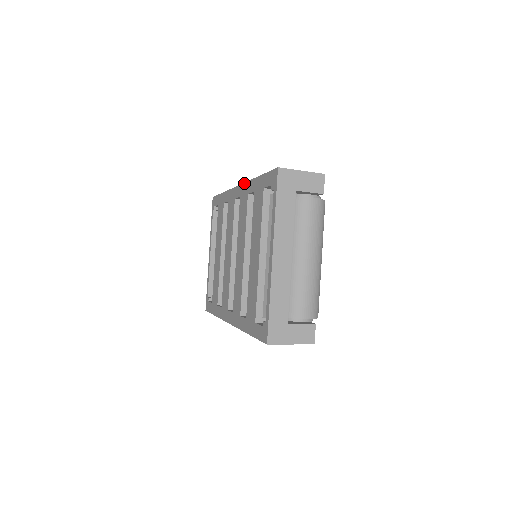
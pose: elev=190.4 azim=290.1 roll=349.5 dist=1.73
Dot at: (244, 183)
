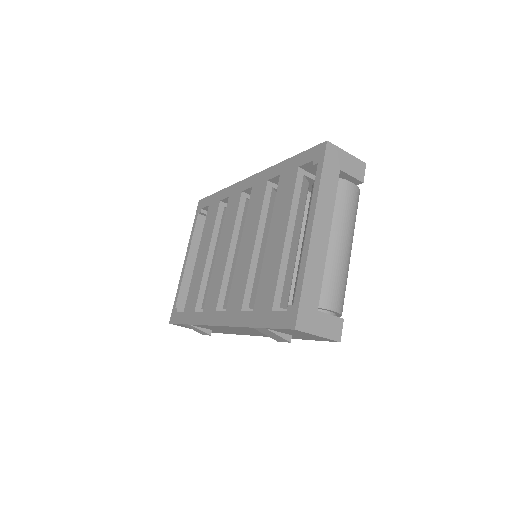
Dot at: (261, 171)
